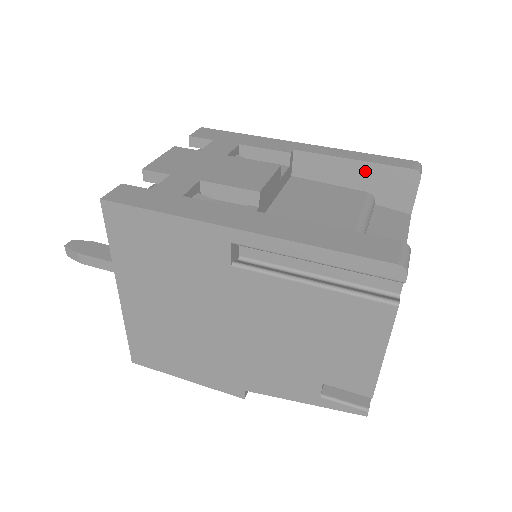
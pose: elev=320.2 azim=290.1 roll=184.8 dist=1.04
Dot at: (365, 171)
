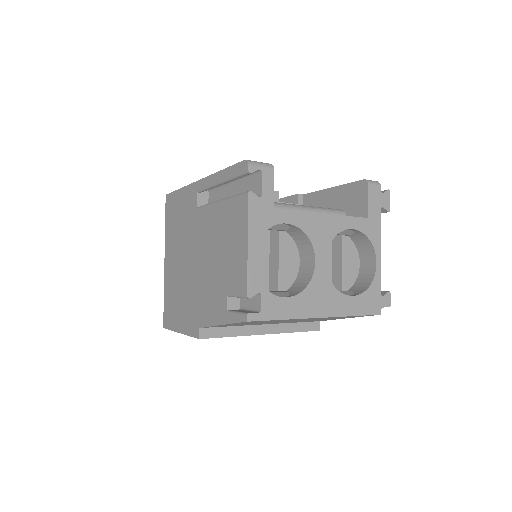
Dot at: (338, 193)
